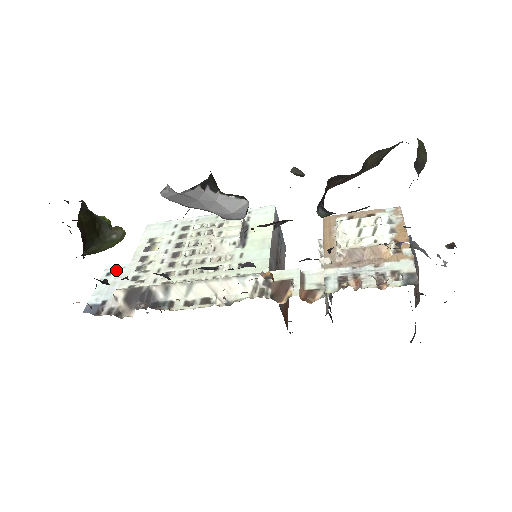
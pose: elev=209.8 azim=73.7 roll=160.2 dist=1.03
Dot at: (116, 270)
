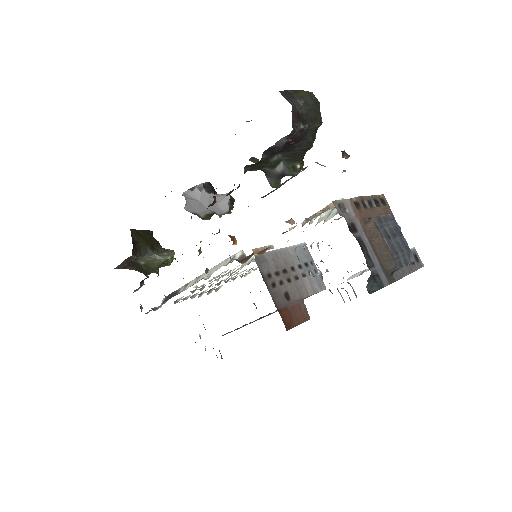
Dot at: occluded
